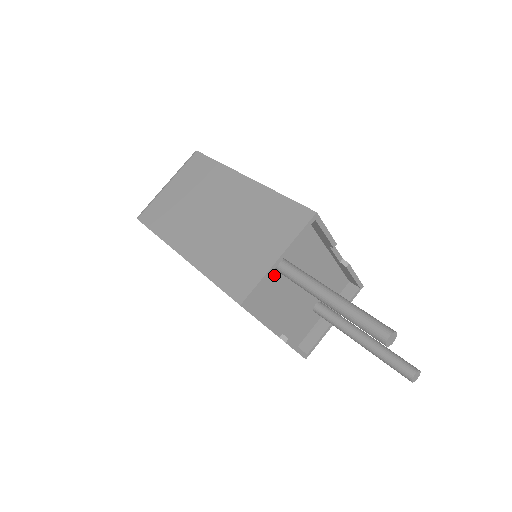
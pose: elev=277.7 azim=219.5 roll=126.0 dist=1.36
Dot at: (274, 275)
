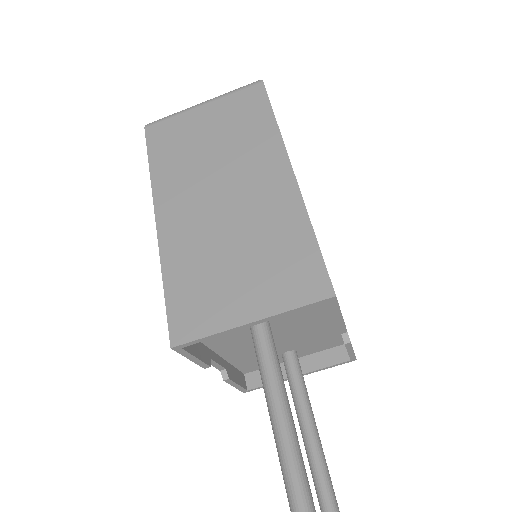
Dot at: occluded
